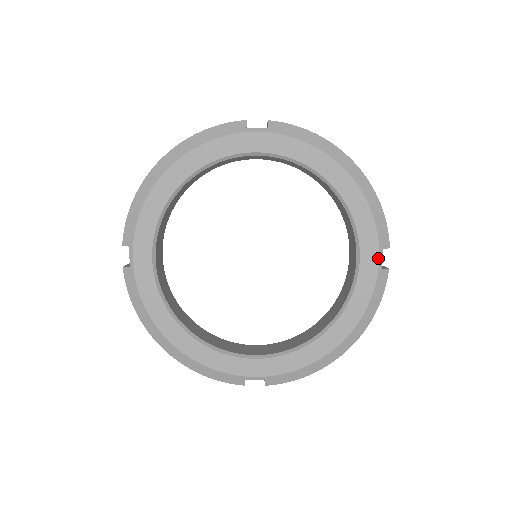
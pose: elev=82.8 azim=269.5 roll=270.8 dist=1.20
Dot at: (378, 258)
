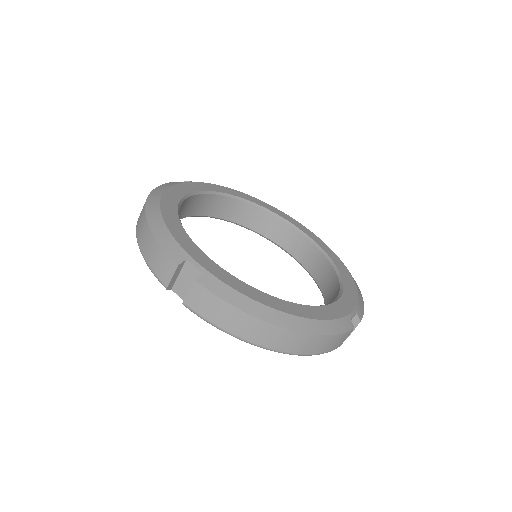
Dot at: (351, 311)
